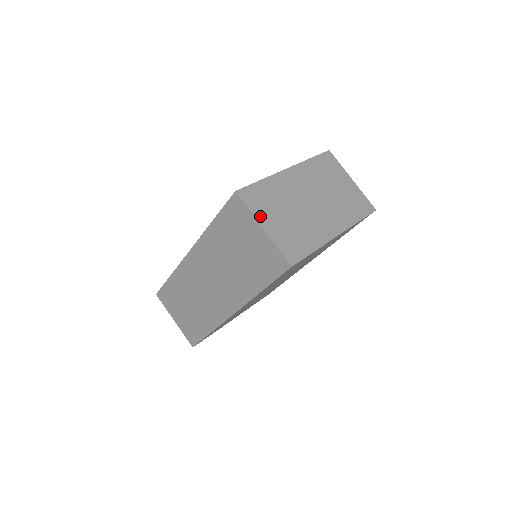
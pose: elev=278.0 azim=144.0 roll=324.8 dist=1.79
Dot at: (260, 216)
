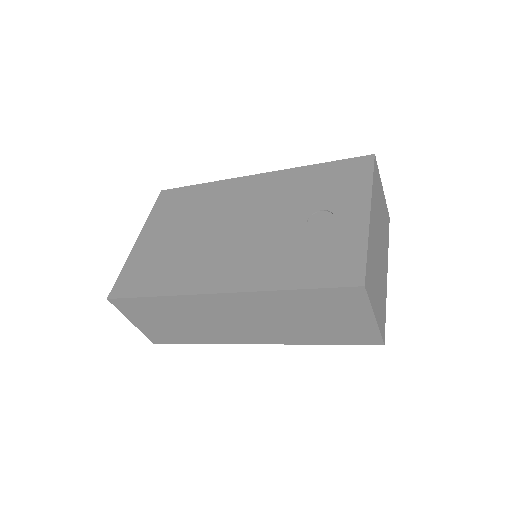
Dot at: (373, 304)
